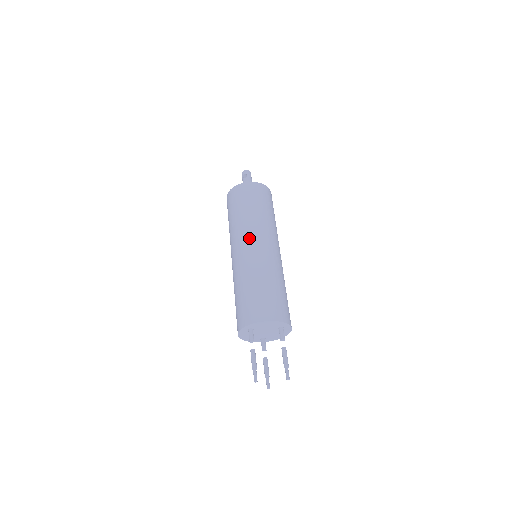
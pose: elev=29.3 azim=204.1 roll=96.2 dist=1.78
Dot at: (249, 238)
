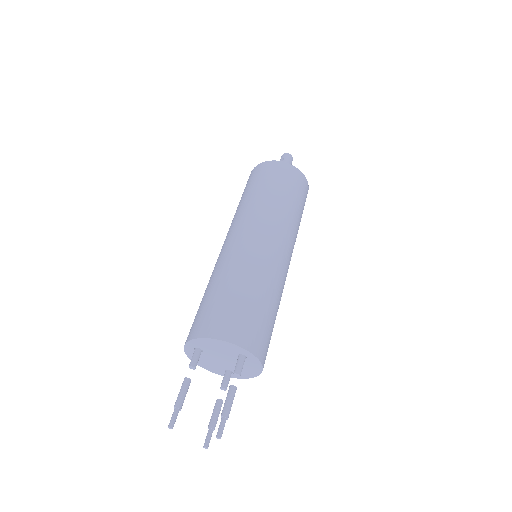
Dot at: (240, 226)
